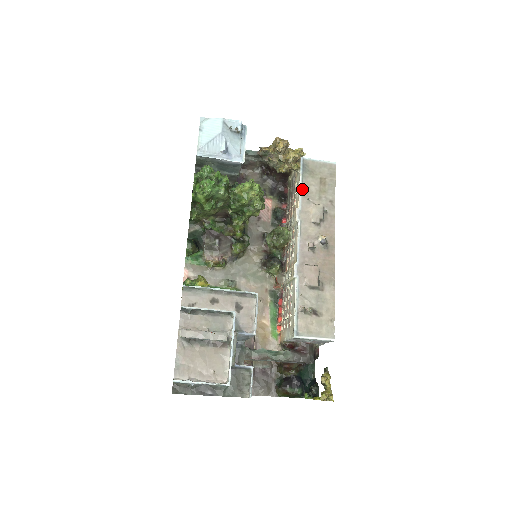
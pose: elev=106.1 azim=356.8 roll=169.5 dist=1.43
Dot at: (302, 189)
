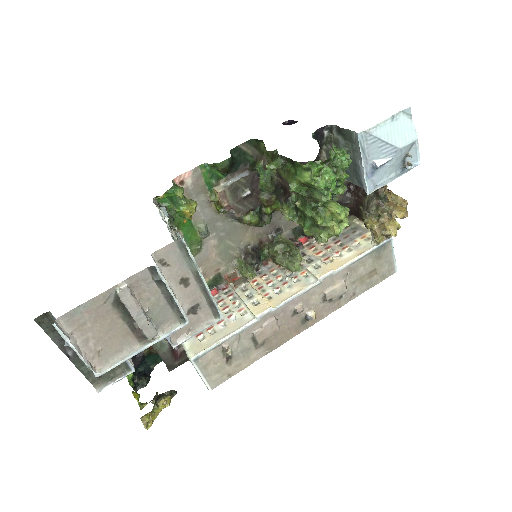
Dot at: (357, 261)
